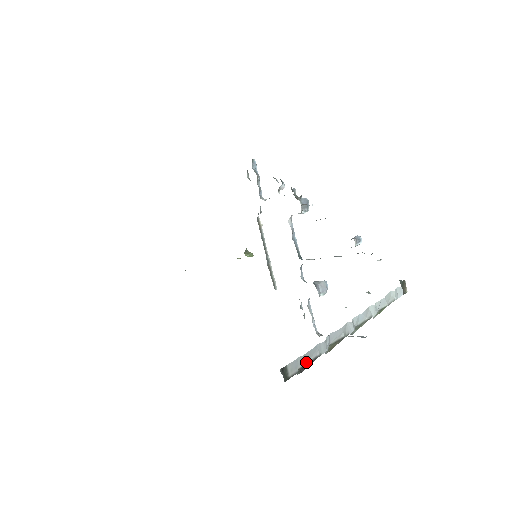
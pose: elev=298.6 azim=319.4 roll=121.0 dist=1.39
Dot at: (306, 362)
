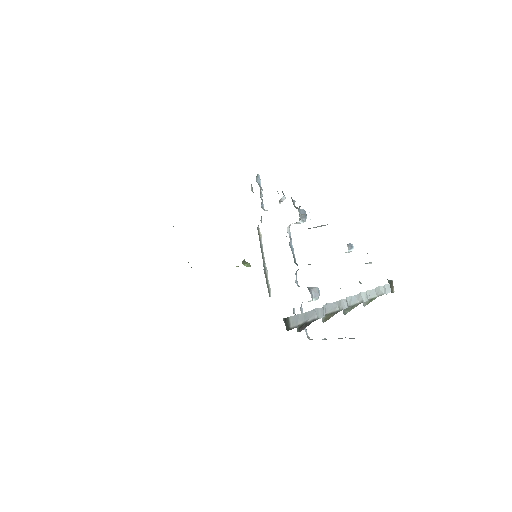
Dot at: (305, 321)
